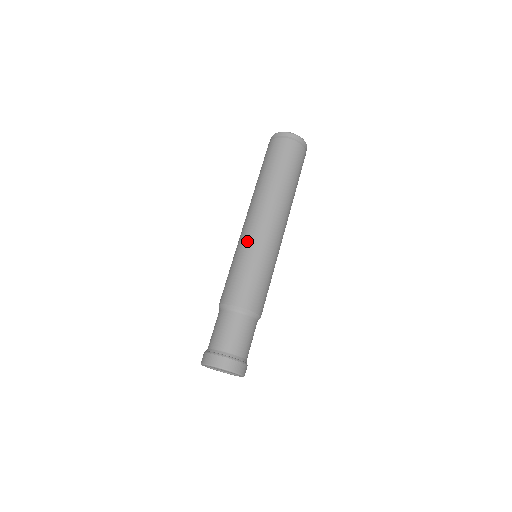
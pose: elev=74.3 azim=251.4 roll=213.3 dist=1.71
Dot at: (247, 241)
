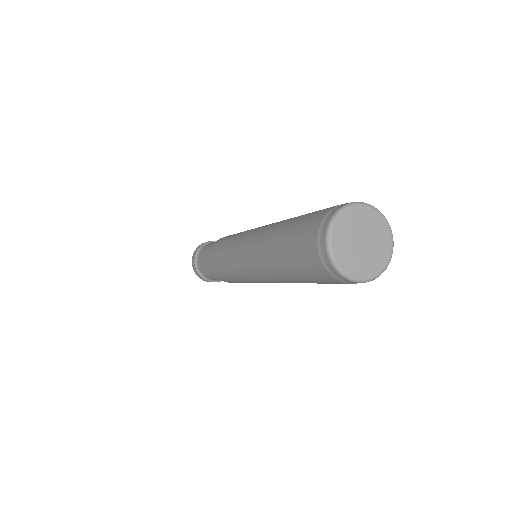
Dot at: (239, 274)
